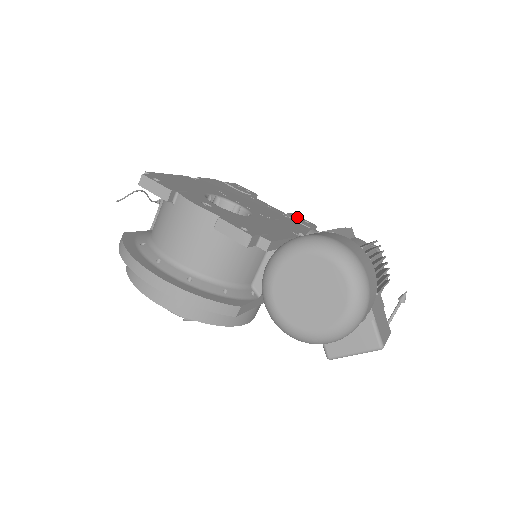
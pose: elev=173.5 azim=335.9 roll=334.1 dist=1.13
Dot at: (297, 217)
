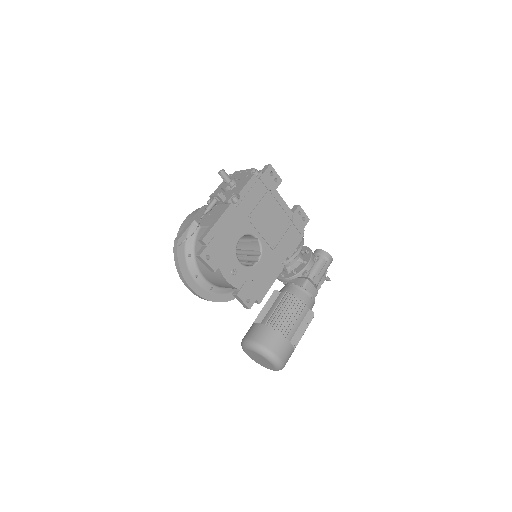
Dot at: (300, 211)
